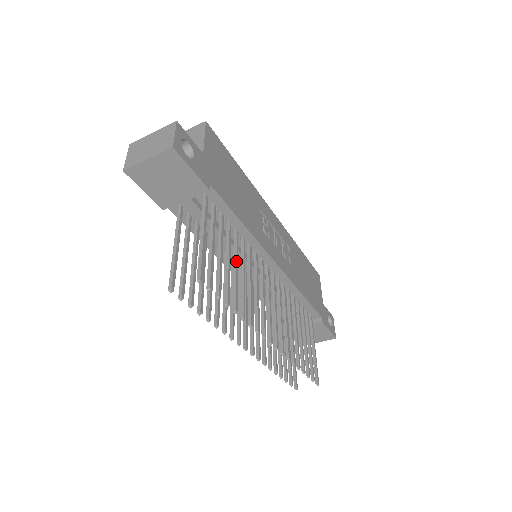
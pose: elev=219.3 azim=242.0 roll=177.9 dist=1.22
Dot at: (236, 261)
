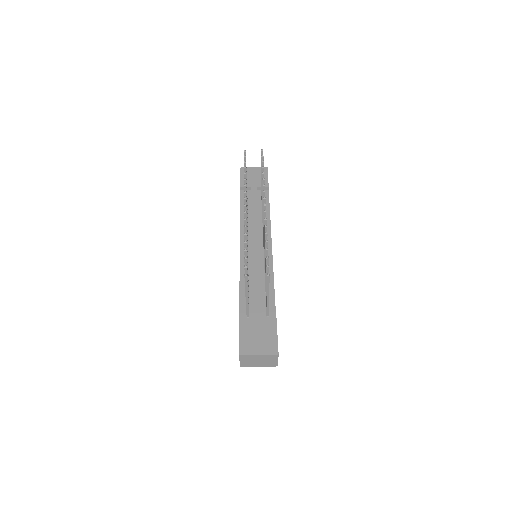
Dot at: occluded
